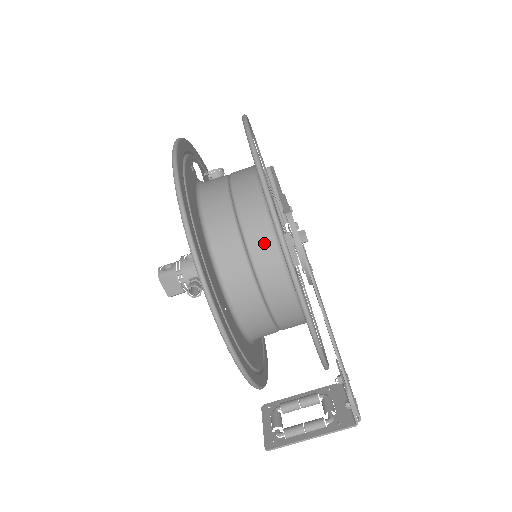
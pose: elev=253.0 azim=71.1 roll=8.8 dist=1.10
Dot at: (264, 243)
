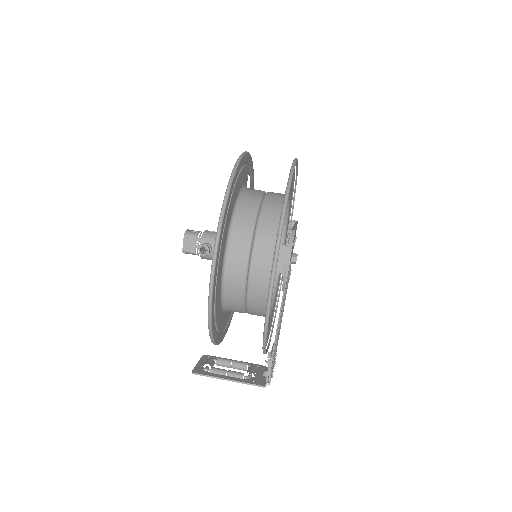
Dot at: (268, 231)
